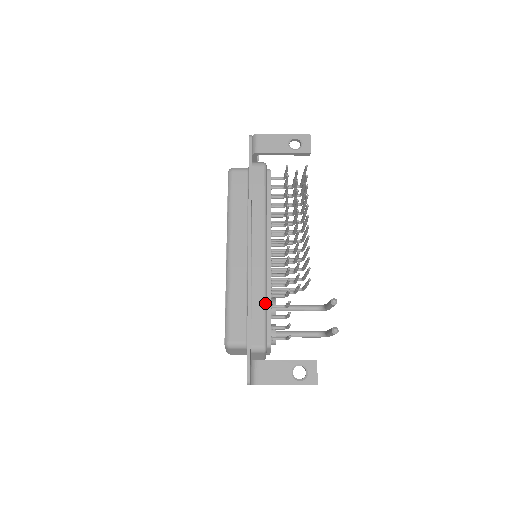
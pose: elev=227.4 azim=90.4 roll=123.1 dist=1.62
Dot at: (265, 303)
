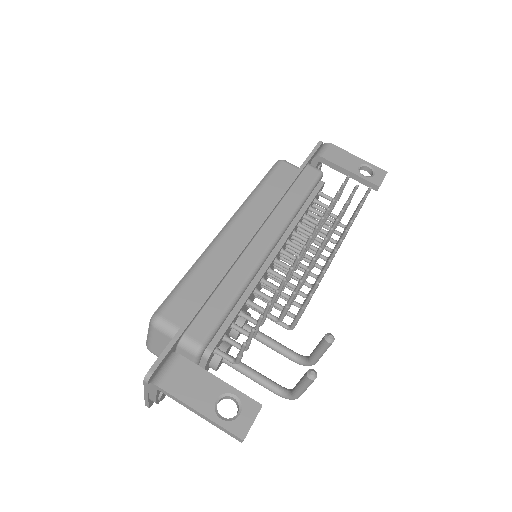
Dot at: (236, 297)
